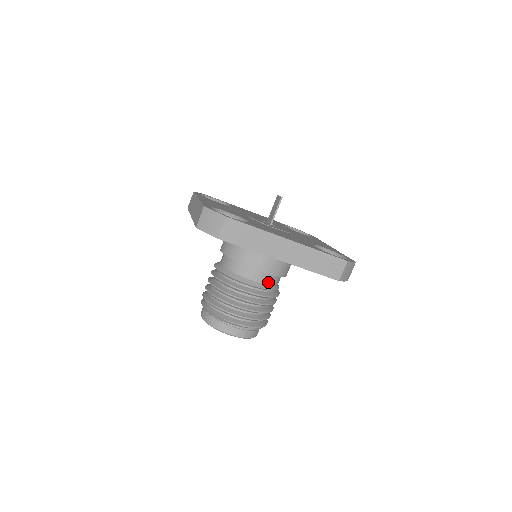
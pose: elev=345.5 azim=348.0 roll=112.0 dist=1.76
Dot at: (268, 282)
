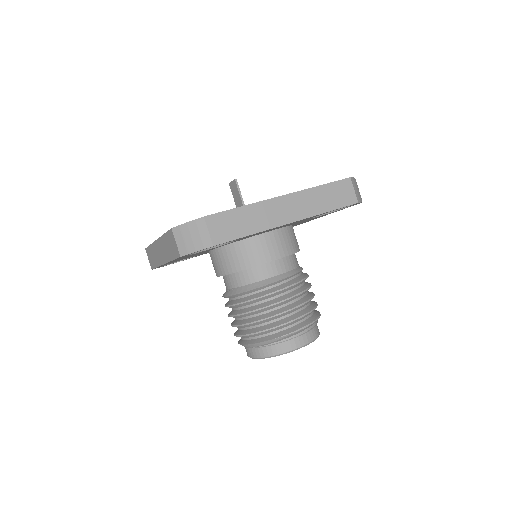
Dot at: (290, 267)
